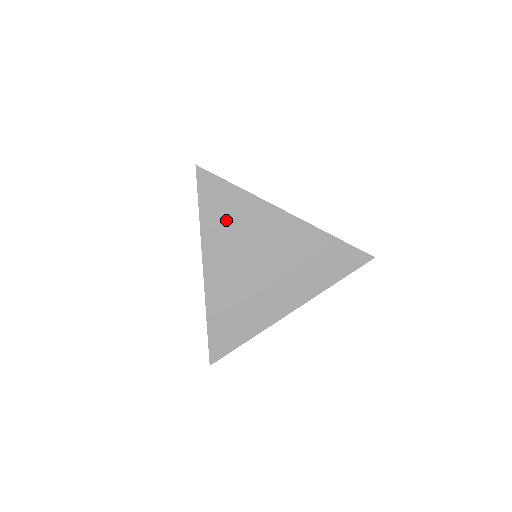
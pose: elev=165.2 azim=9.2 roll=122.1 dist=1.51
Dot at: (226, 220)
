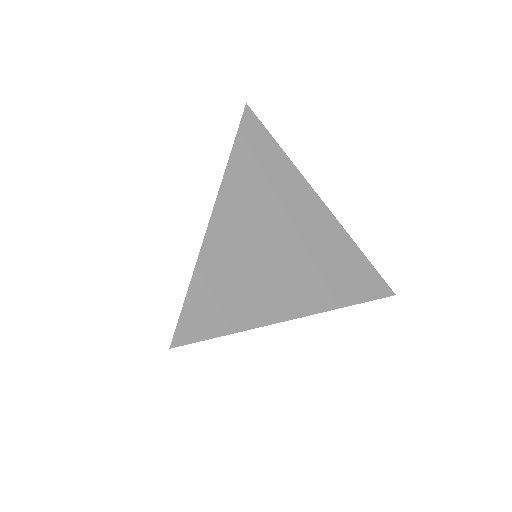
Dot at: (258, 170)
